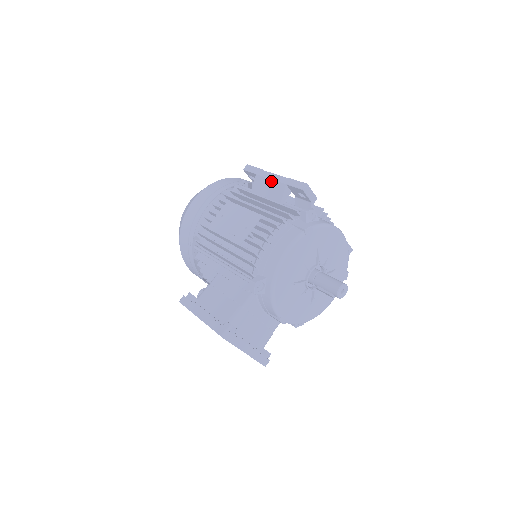
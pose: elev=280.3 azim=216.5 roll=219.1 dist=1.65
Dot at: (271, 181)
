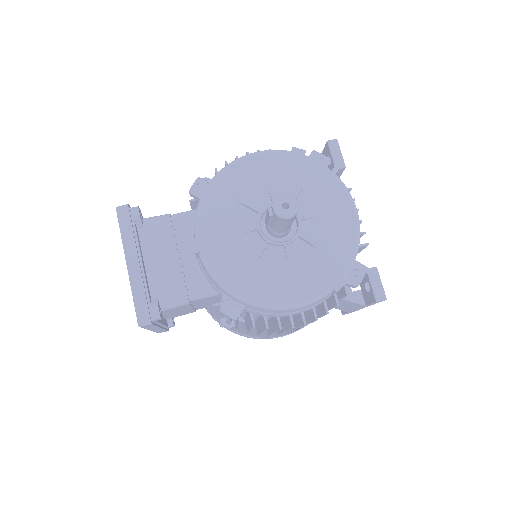
Dot at: occluded
